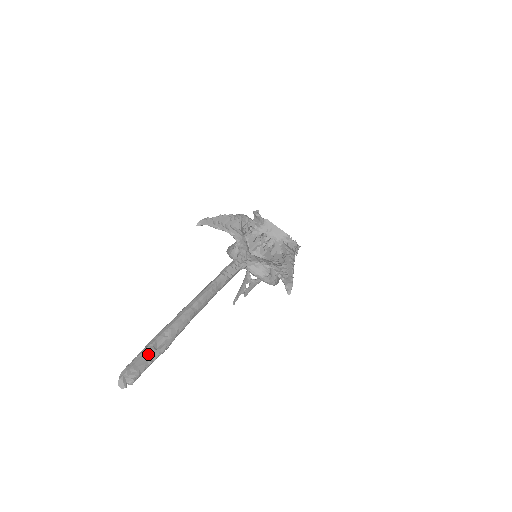
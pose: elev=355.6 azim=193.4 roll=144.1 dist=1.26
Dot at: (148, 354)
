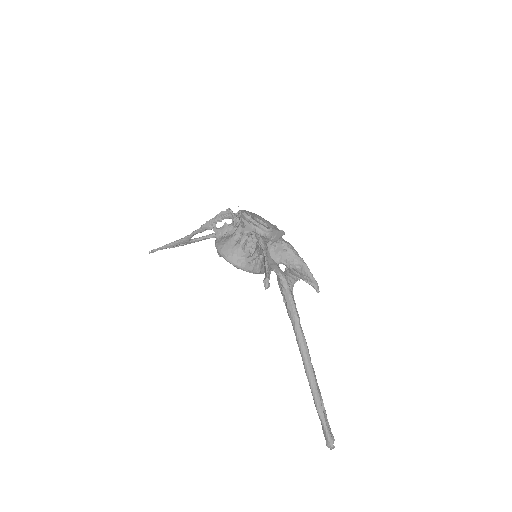
Dot at: (326, 419)
